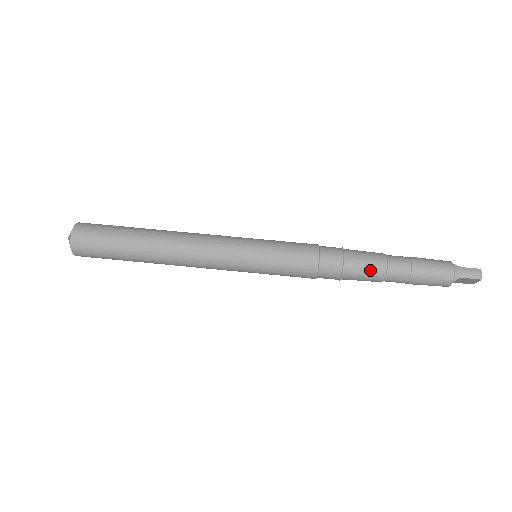
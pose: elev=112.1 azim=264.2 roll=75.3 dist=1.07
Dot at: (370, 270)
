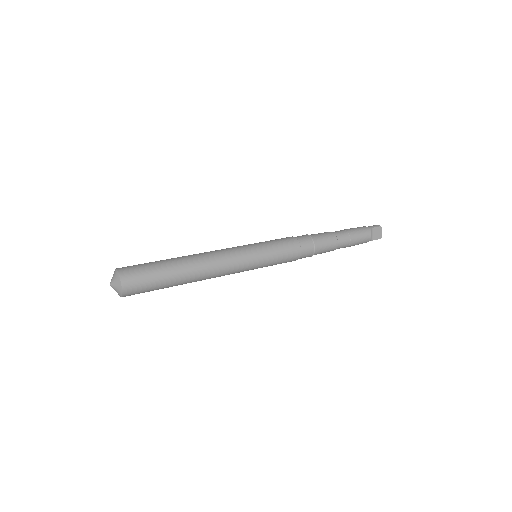
Dot at: (326, 235)
